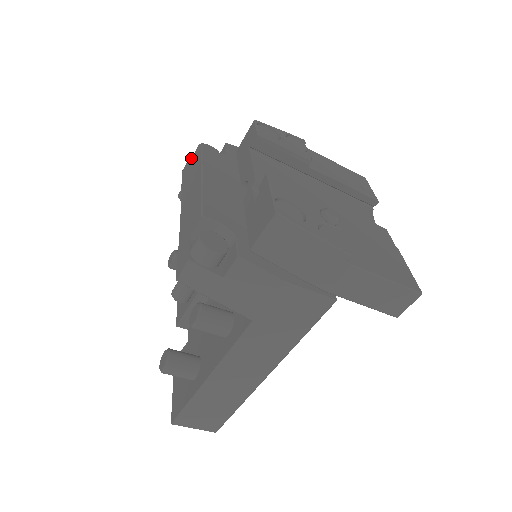
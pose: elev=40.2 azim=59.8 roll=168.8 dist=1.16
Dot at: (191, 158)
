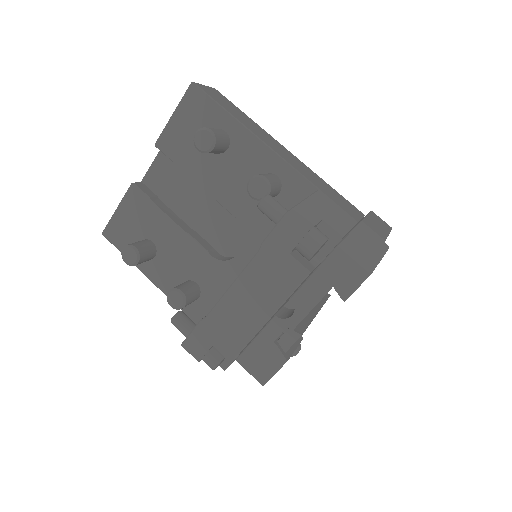
Dot at: (300, 242)
